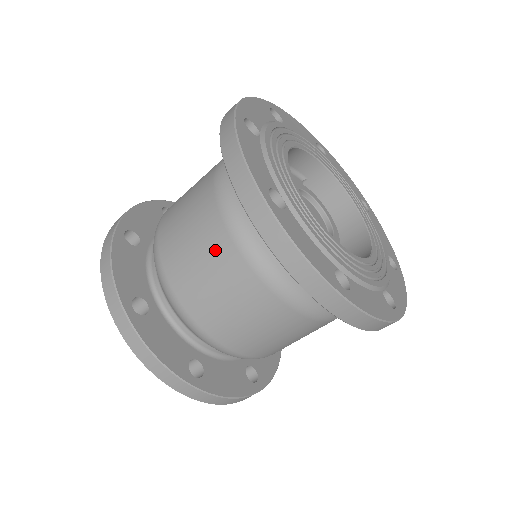
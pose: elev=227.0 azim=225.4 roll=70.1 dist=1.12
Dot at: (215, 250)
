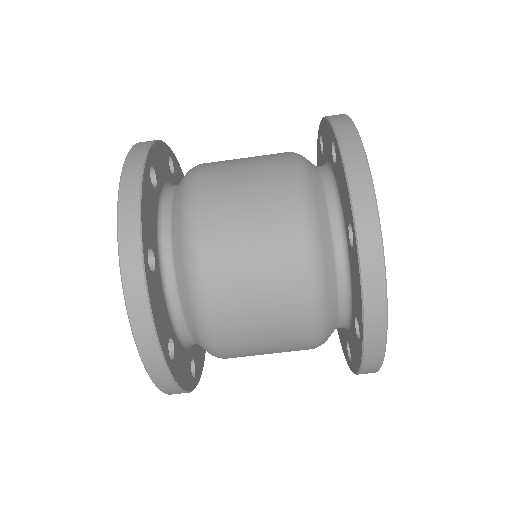
Dot at: (277, 244)
